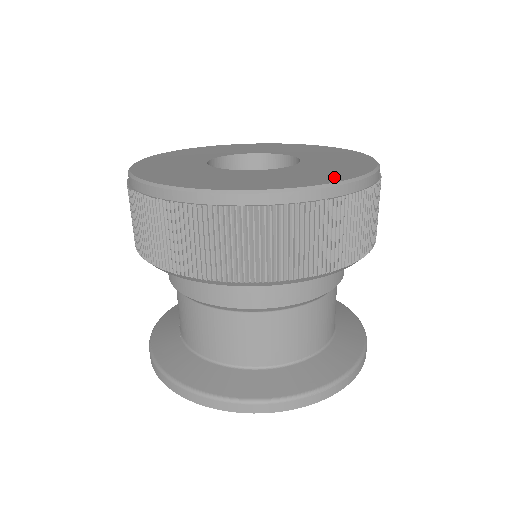
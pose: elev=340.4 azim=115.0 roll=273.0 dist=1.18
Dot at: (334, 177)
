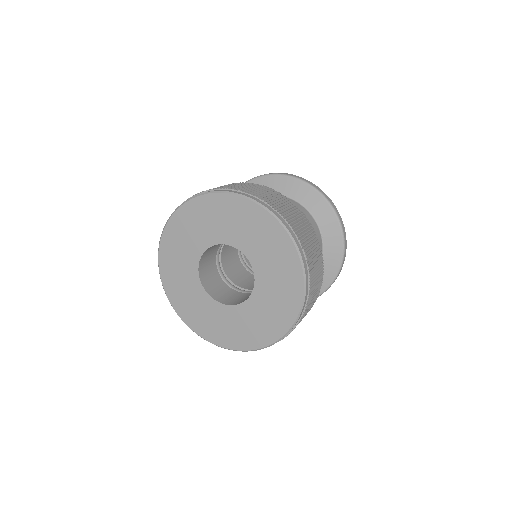
Dot at: (271, 334)
